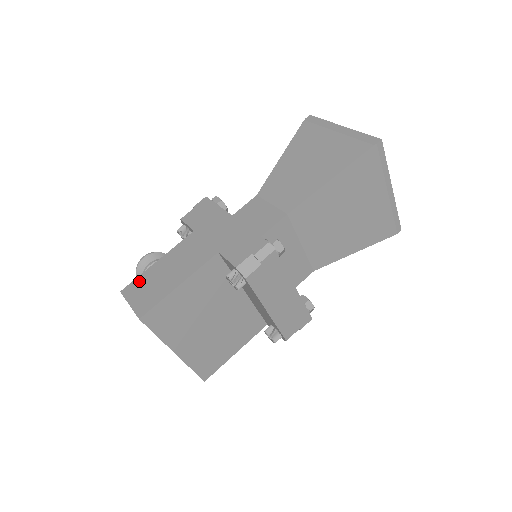
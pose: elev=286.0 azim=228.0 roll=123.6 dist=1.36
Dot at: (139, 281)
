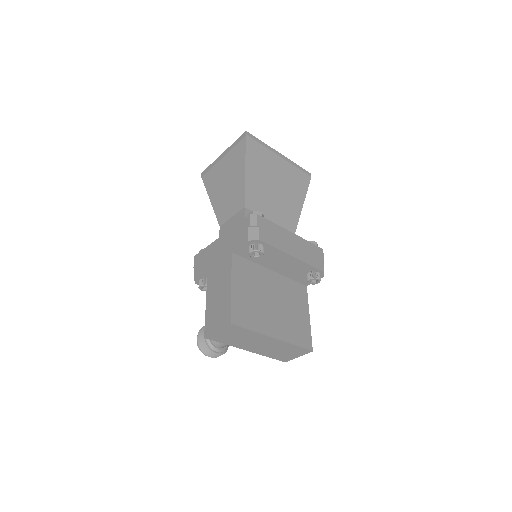
Dot at: (208, 320)
